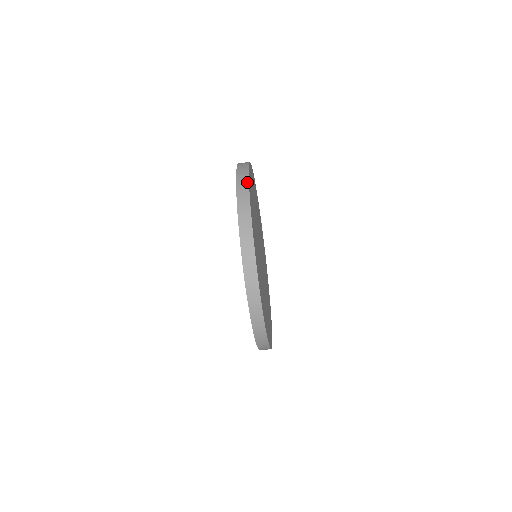
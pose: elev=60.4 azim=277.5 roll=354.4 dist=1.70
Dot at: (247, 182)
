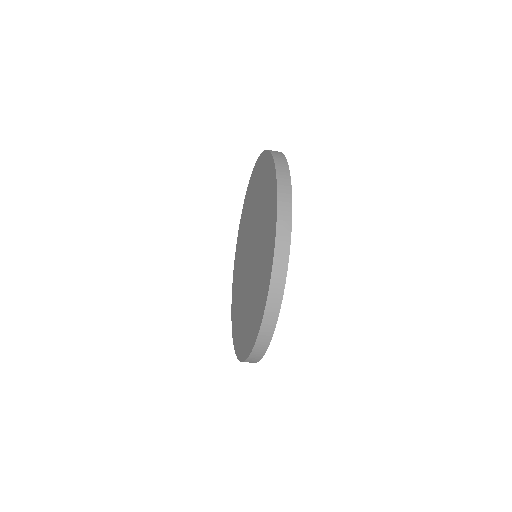
Dot at: (283, 155)
